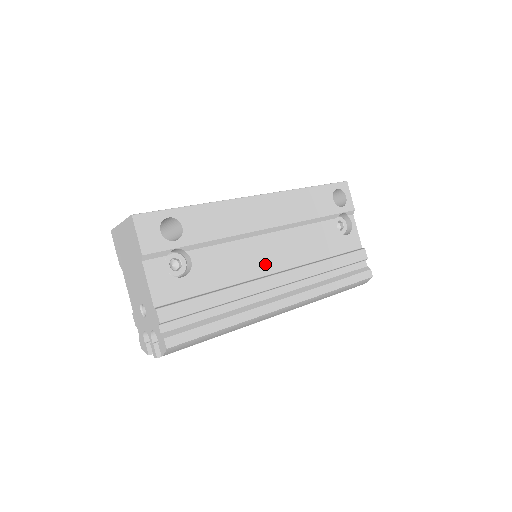
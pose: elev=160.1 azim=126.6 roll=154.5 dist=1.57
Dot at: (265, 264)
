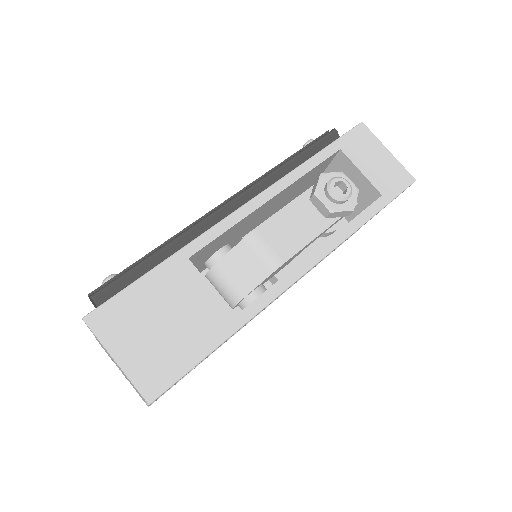
Dot at: occluded
